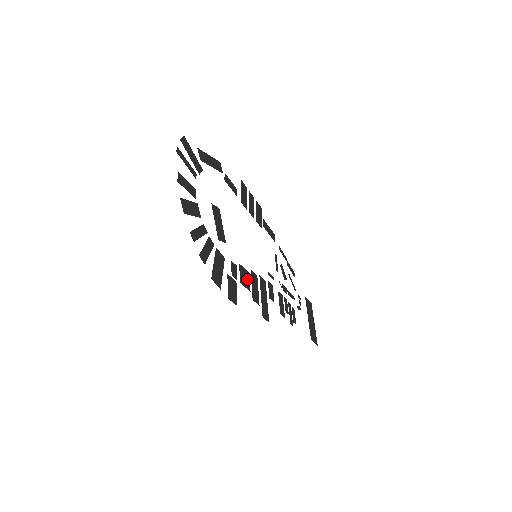
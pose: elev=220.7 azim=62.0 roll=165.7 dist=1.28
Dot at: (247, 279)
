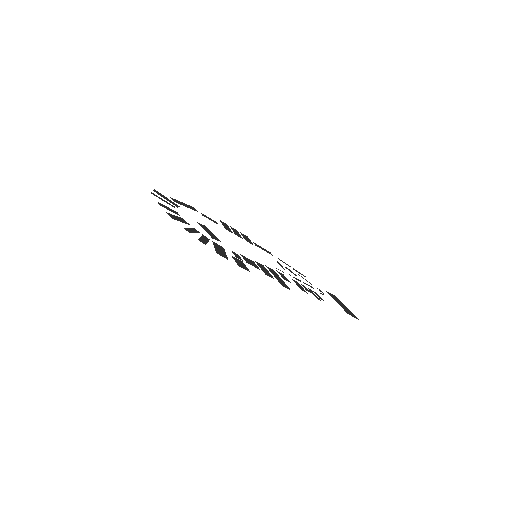
Dot at: (253, 264)
